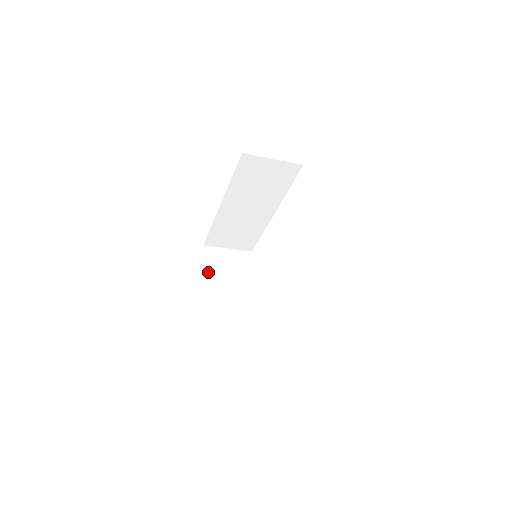
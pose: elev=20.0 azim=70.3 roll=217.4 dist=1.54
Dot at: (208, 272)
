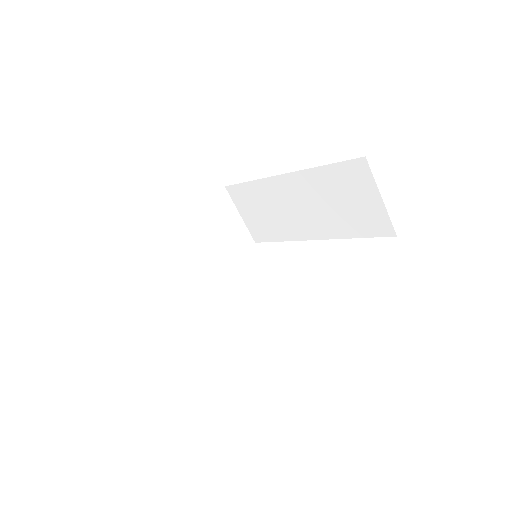
Dot at: (200, 212)
